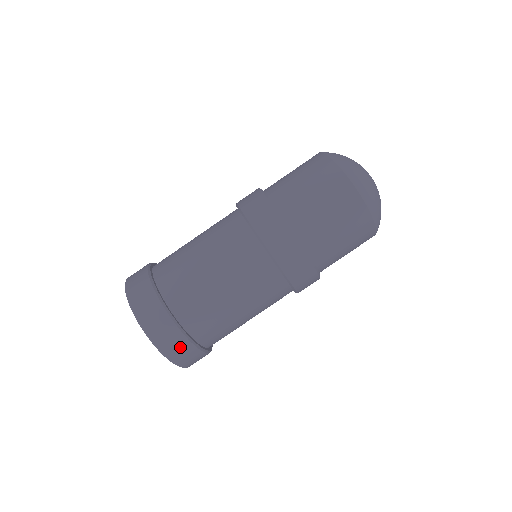
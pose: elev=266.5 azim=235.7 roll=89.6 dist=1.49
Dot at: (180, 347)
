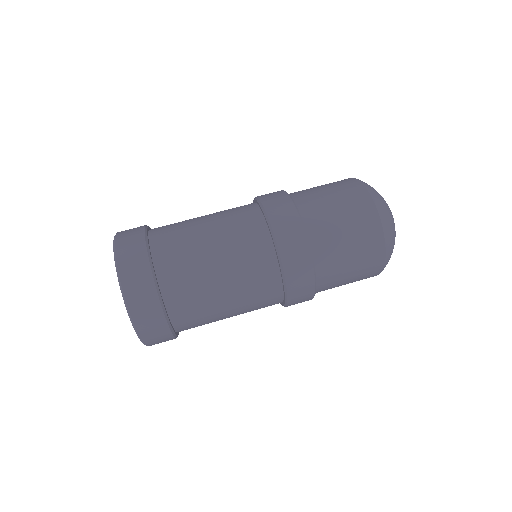
Dot at: (142, 288)
